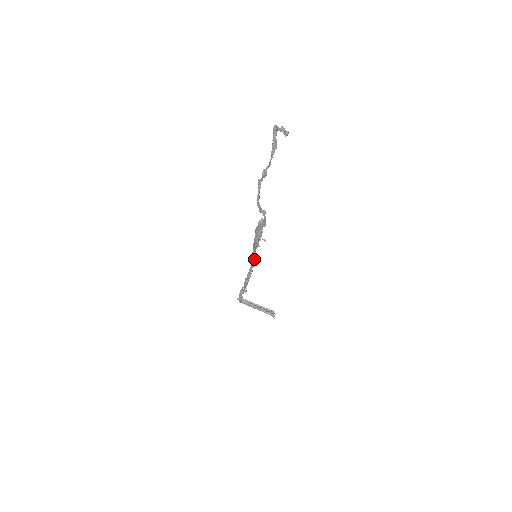
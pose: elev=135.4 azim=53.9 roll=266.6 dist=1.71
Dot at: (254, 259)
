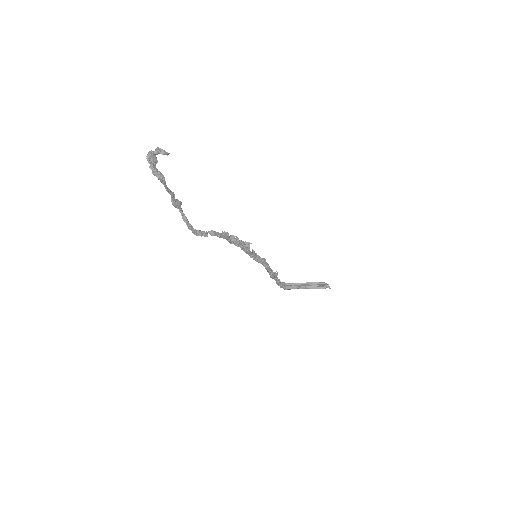
Dot at: (256, 260)
